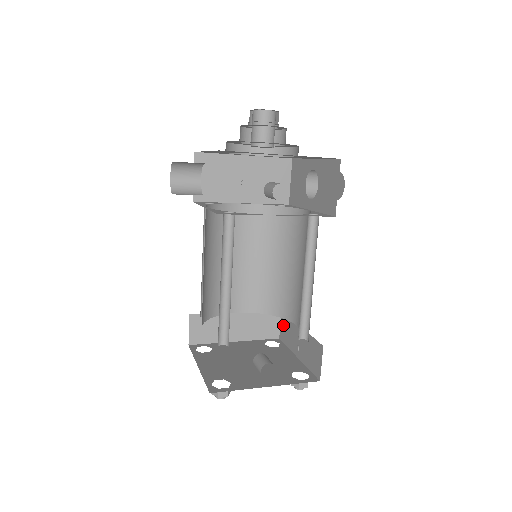
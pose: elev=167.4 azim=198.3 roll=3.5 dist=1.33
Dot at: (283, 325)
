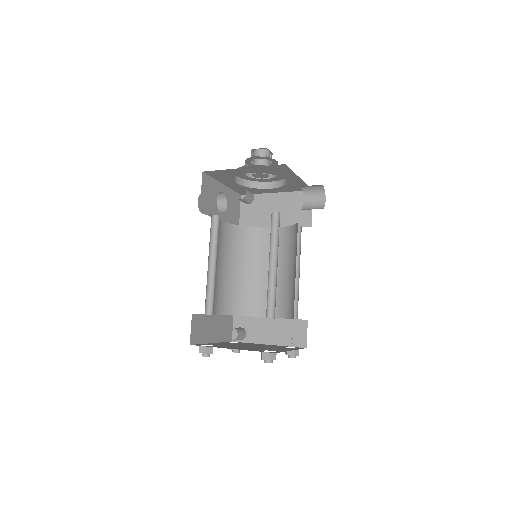
Dot at: occluded
